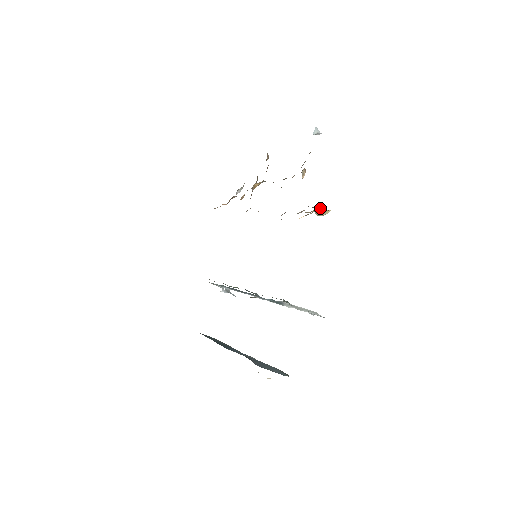
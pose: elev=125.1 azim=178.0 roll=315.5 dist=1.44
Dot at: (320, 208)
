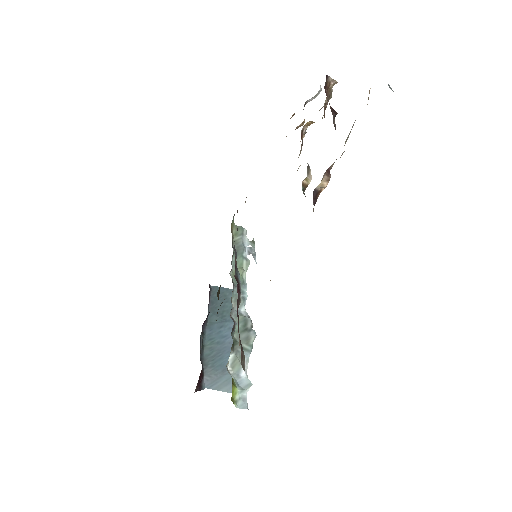
Dot at: occluded
